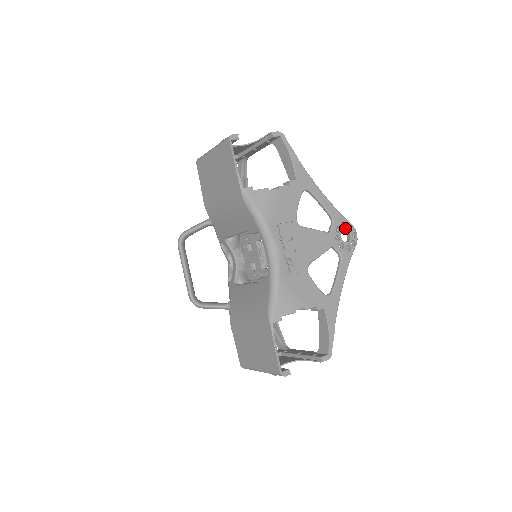
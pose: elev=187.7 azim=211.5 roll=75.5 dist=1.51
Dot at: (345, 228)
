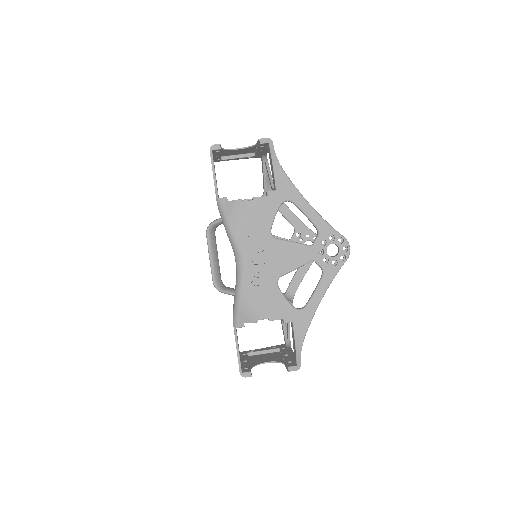
Dot at: (334, 241)
